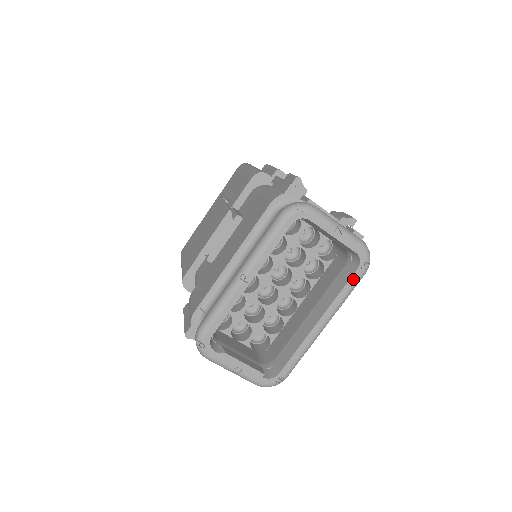
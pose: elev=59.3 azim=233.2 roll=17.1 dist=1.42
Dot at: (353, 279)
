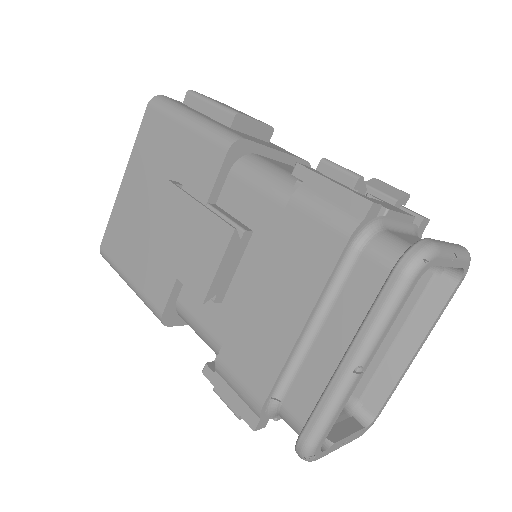
Dot at: (453, 294)
